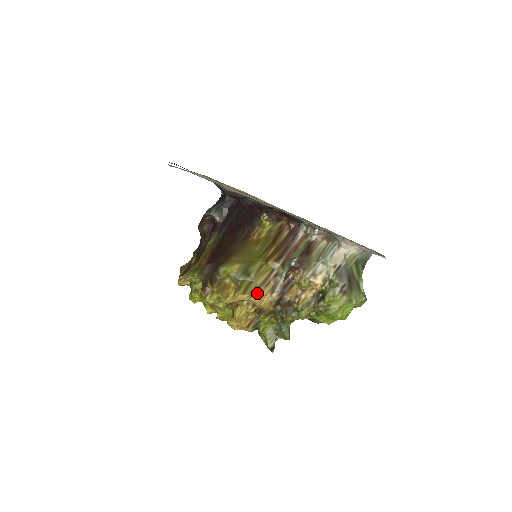
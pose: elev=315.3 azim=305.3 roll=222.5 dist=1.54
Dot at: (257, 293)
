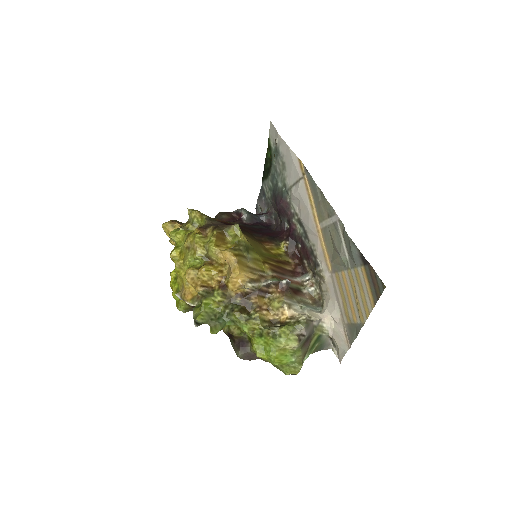
Dot at: (242, 267)
